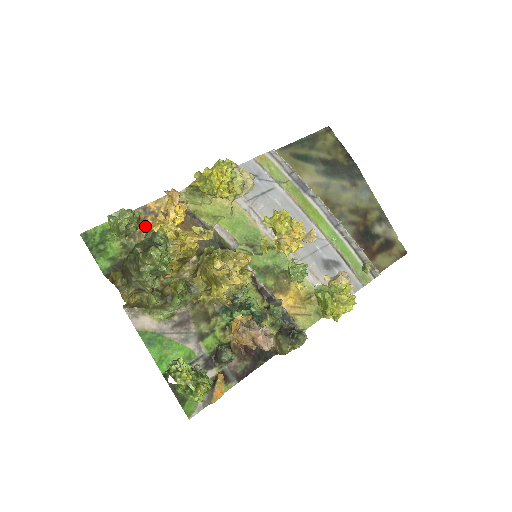
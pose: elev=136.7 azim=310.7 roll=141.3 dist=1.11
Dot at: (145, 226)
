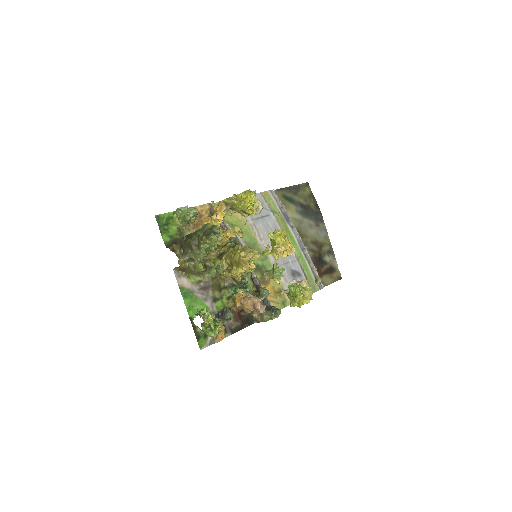
Dot at: occluded
